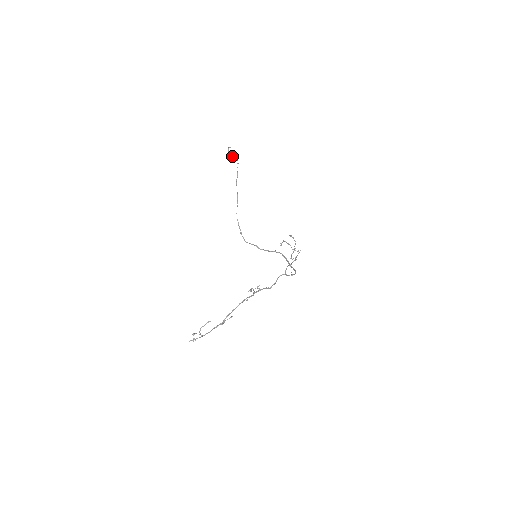
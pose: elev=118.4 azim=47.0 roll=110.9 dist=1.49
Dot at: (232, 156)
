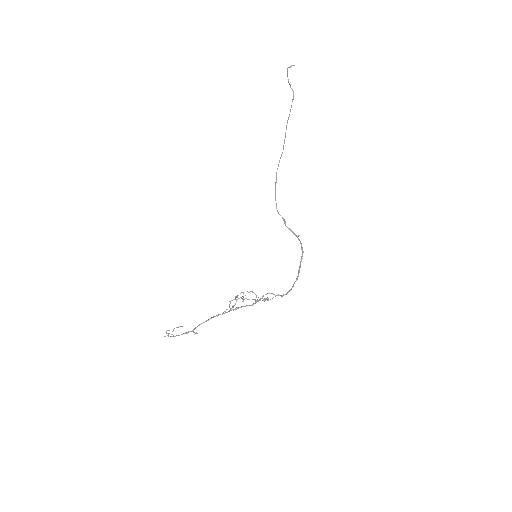
Dot at: (289, 83)
